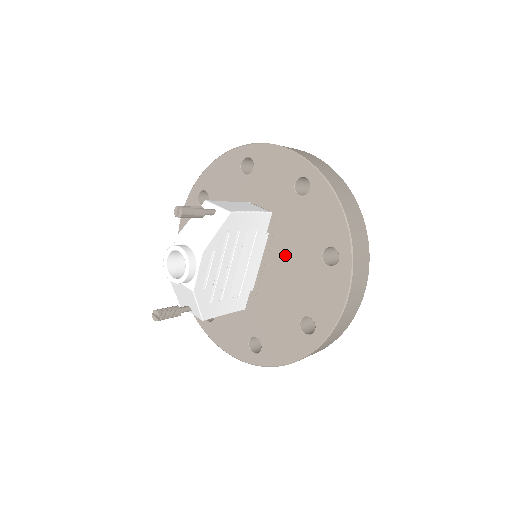
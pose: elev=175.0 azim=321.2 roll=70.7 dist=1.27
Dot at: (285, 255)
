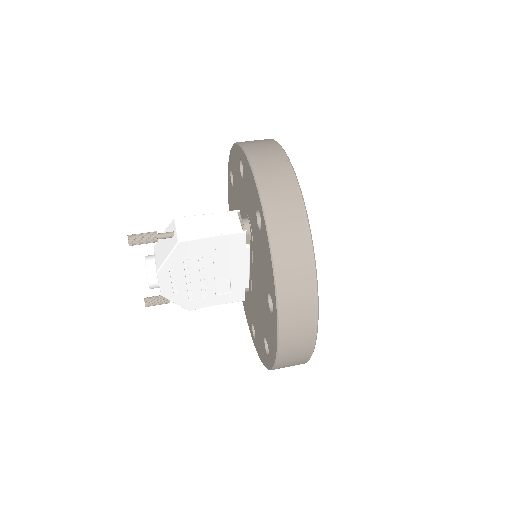
Dot at: (257, 275)
